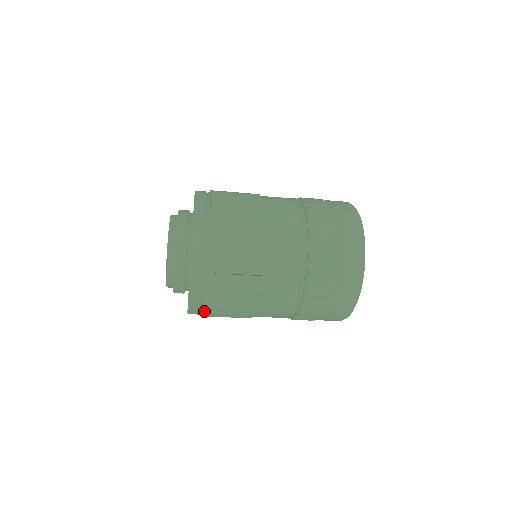
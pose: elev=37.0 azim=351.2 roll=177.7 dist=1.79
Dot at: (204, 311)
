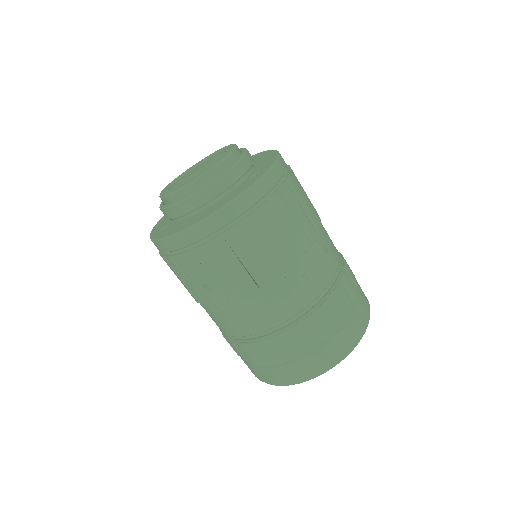
Dot at: (172, 256)
